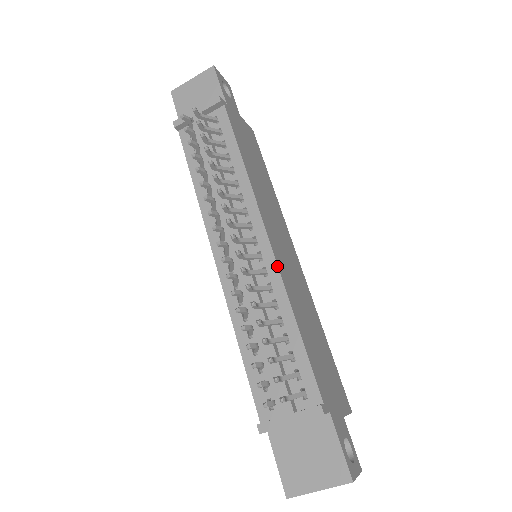
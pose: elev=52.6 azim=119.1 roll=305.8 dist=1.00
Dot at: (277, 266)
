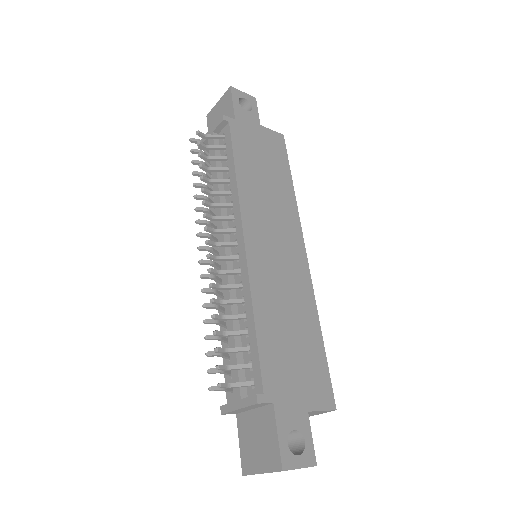
Dot at: (247, 266)
